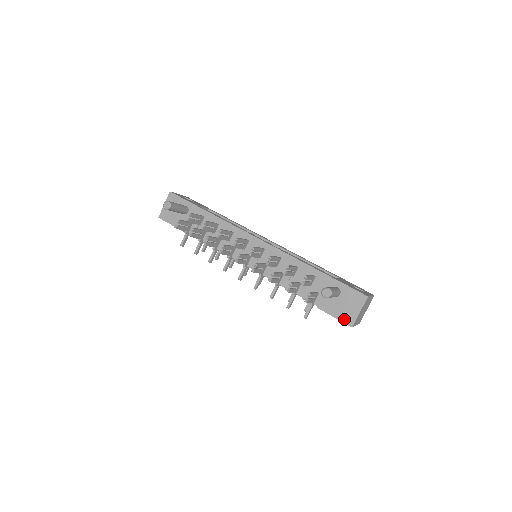
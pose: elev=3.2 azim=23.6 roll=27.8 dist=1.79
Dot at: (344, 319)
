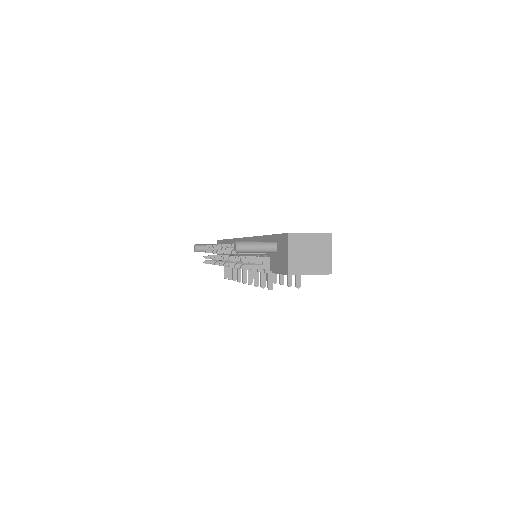
Dot at: (283, 270)
